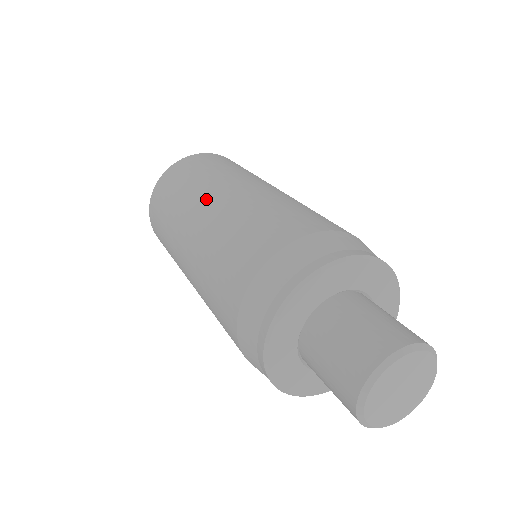
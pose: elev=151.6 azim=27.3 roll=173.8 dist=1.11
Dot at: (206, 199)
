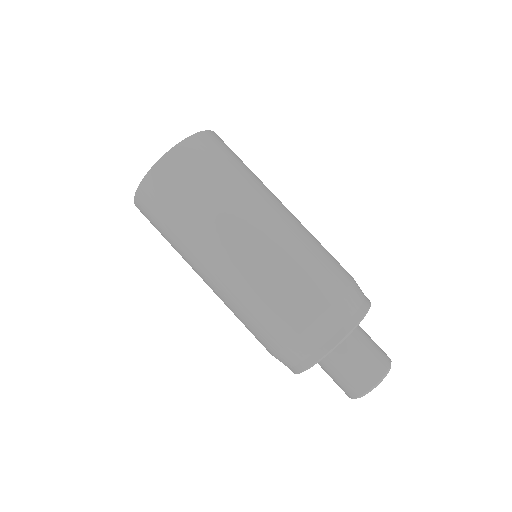
Dot at: (238, 227)
